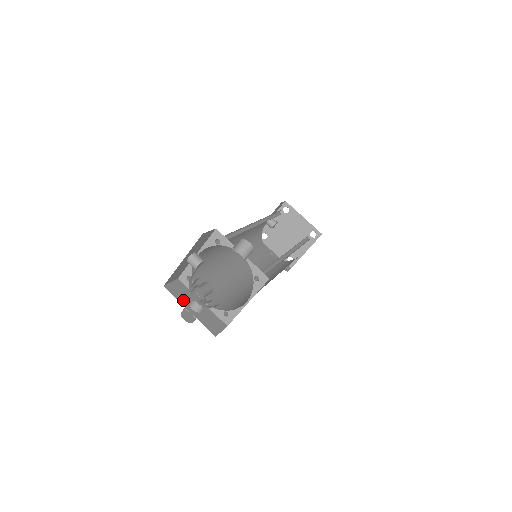
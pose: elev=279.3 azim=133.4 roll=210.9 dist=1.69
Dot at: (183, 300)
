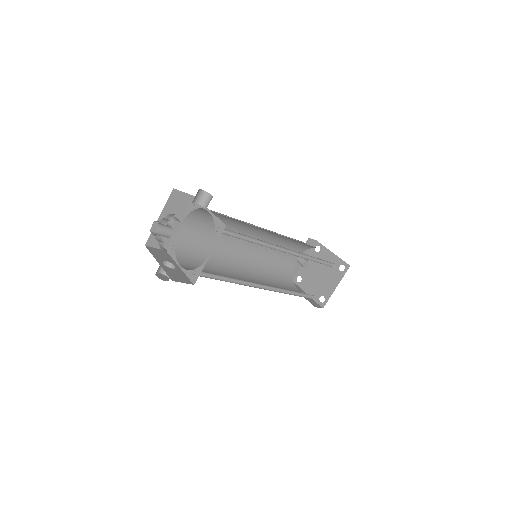
Dot at: (158, 257)
